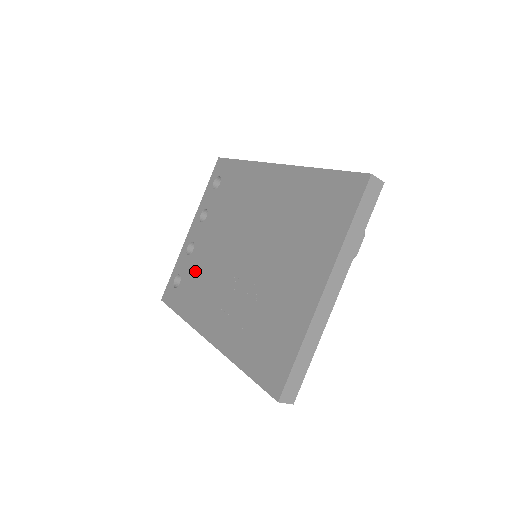
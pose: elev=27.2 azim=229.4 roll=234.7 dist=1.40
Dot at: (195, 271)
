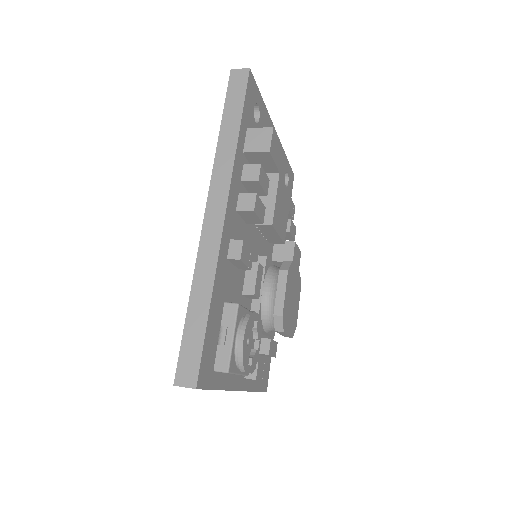
Dot at: occluded
